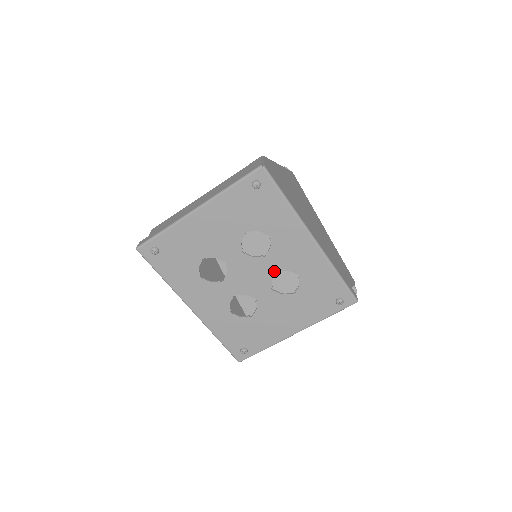
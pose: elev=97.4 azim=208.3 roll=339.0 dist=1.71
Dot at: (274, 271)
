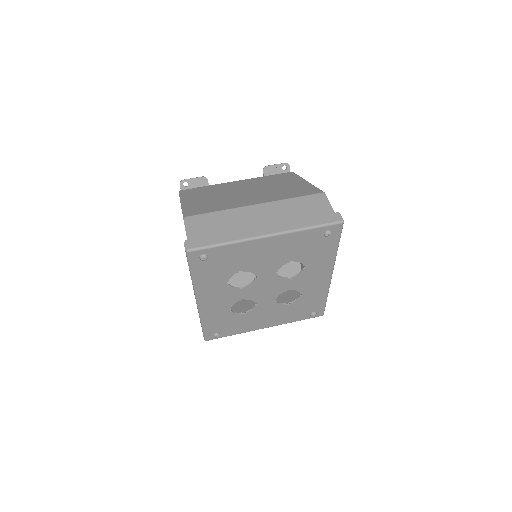
Dot at: (287, 289)
